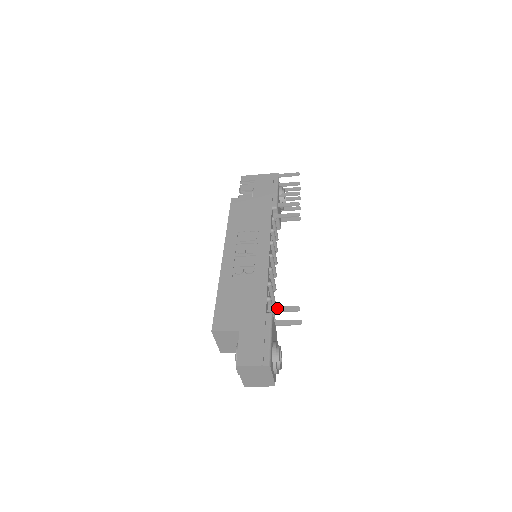
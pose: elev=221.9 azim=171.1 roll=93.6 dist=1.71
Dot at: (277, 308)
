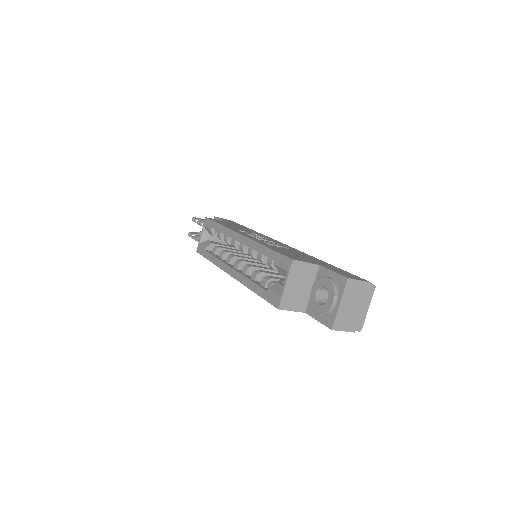
Dot at: occluded
